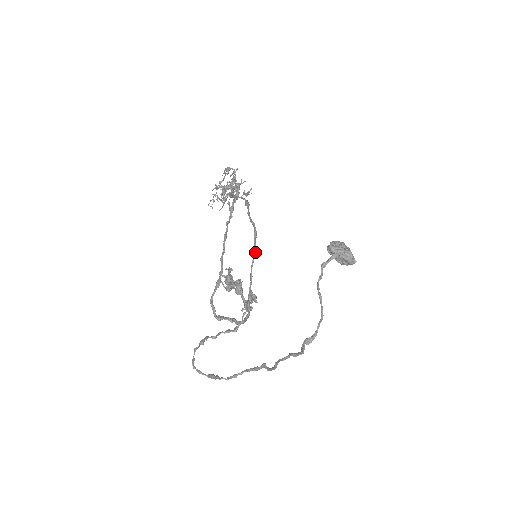
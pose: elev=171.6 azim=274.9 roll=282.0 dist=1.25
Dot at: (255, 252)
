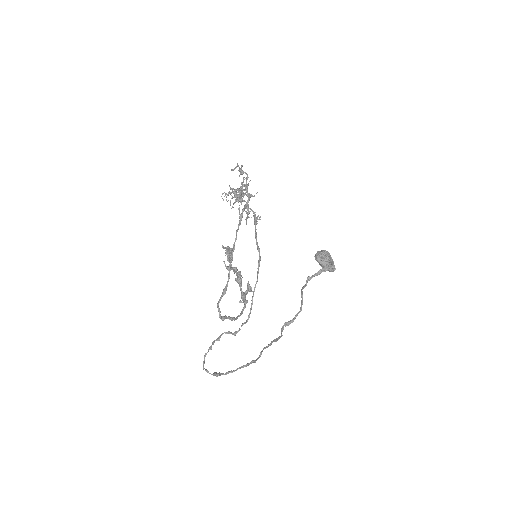
Dot at: (257, 280)
